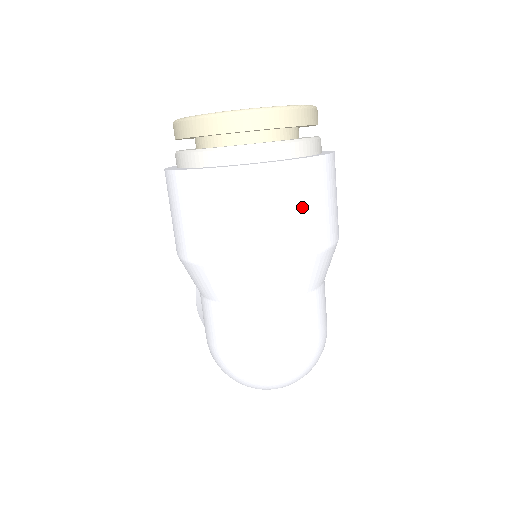
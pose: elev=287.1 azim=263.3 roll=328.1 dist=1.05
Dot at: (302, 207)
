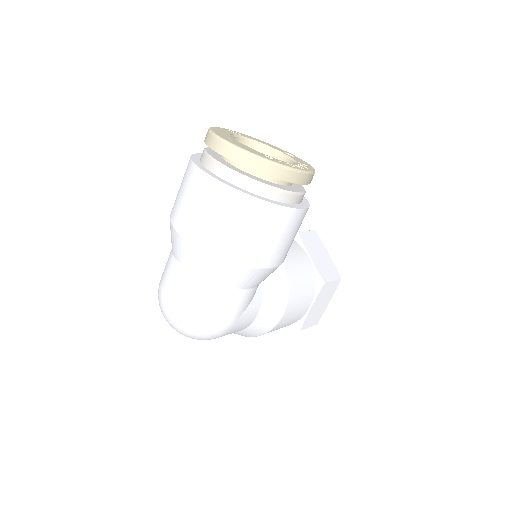
Dot at: (224, 221)
